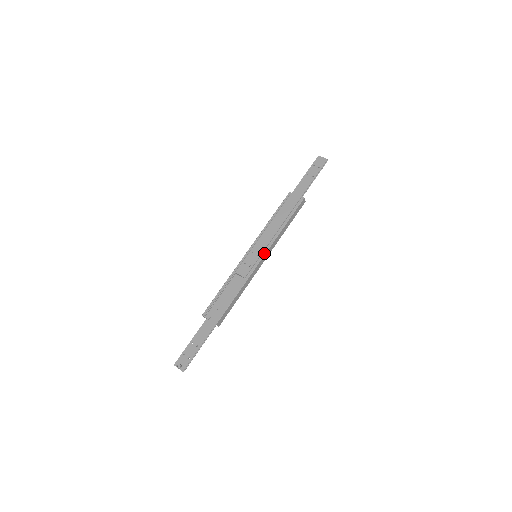
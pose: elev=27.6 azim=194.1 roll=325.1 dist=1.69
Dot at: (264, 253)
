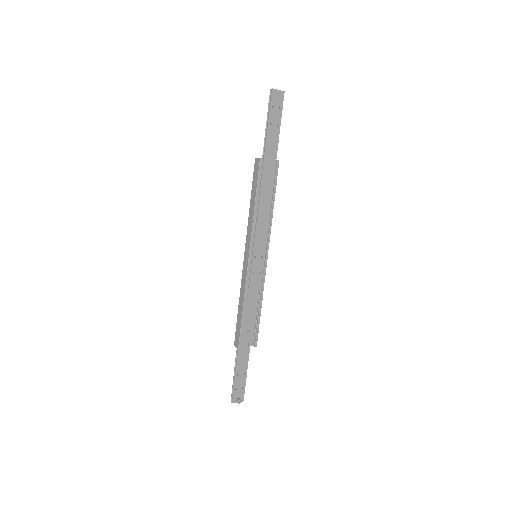
Dot at: (267, 251)
